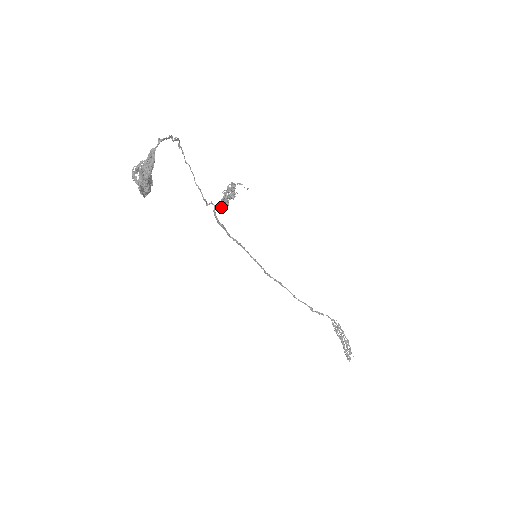
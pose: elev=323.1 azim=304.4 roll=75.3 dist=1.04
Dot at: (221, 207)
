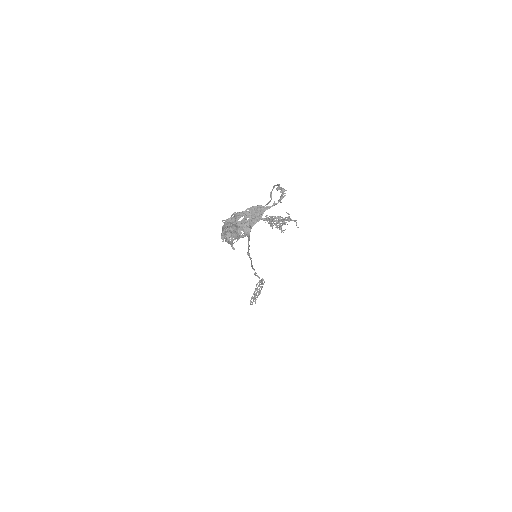
Dot at: occluded
